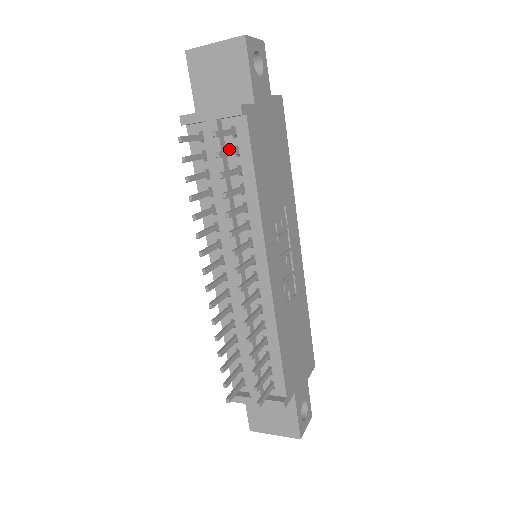
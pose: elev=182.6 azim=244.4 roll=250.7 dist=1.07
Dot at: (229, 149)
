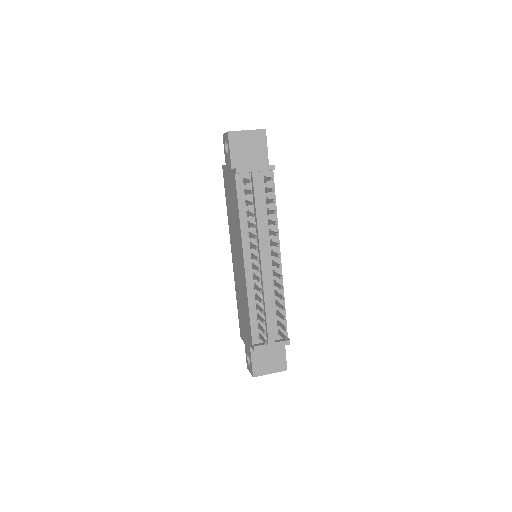
Dot at: (262, 189)
